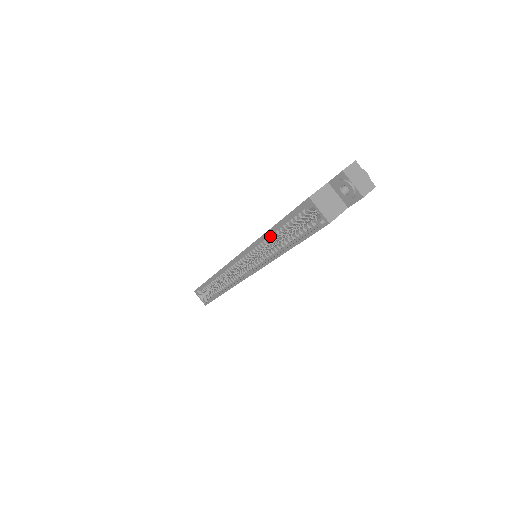
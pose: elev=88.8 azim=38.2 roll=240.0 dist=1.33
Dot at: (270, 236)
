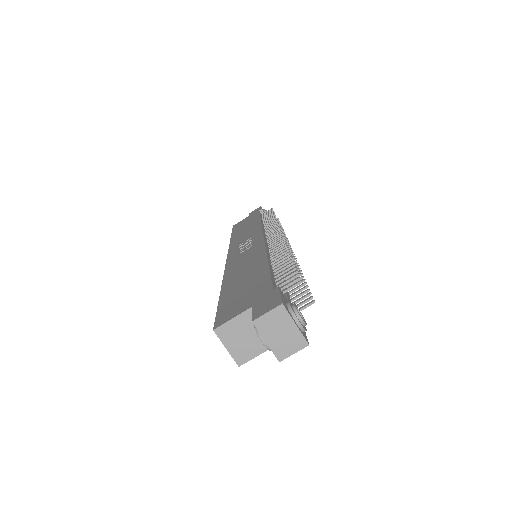
Dot at: occluded
